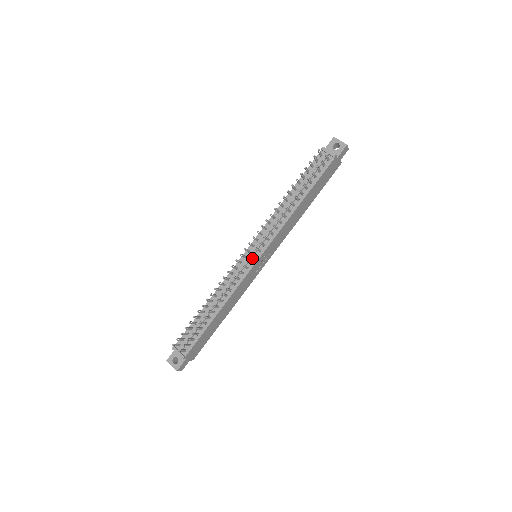
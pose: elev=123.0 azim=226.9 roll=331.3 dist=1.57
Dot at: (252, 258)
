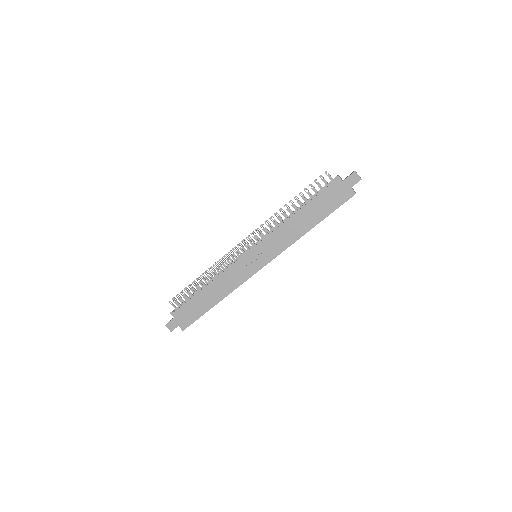
Dot at: occluded
